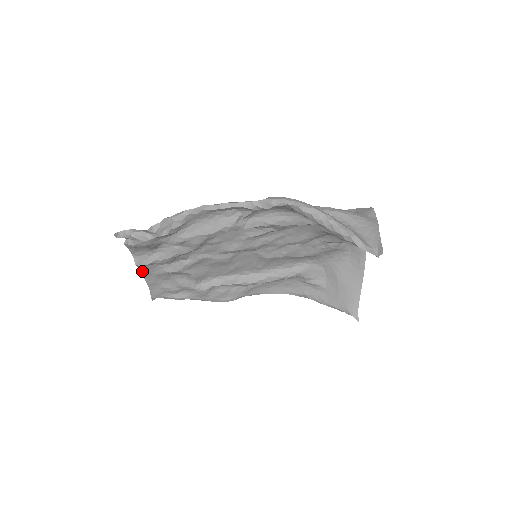
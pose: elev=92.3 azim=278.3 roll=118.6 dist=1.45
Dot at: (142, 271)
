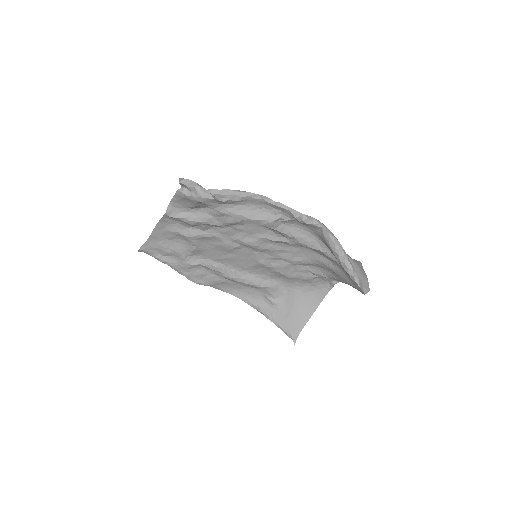
Dot at: (160, 221)
